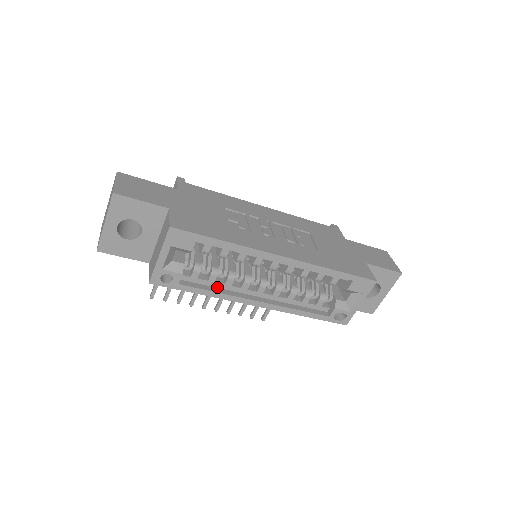
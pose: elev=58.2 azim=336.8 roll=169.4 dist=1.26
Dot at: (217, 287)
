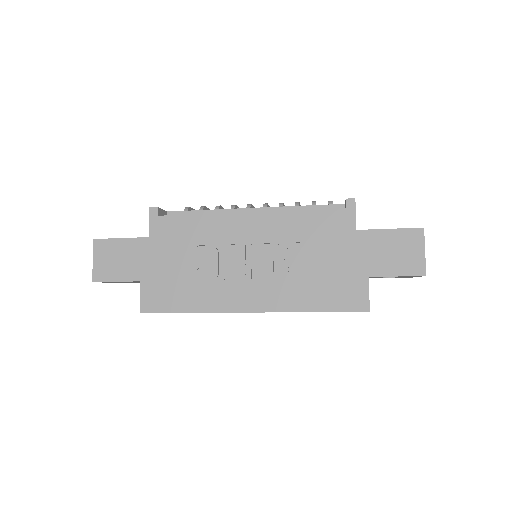
Dot at: occluded
